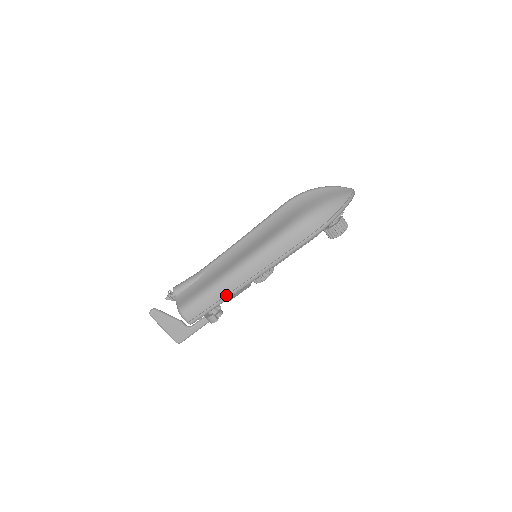
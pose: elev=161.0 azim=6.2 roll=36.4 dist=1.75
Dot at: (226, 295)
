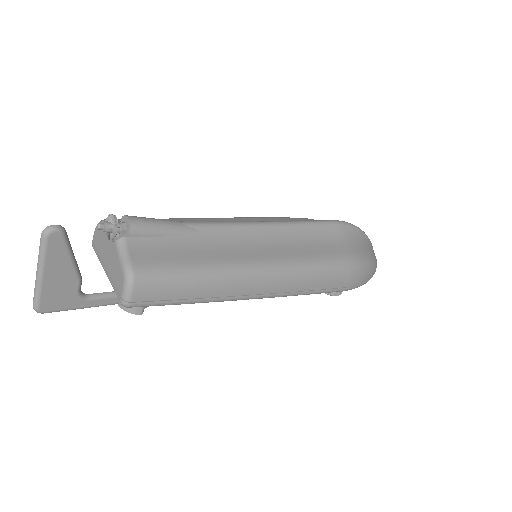
Dot at: (217, 296)
